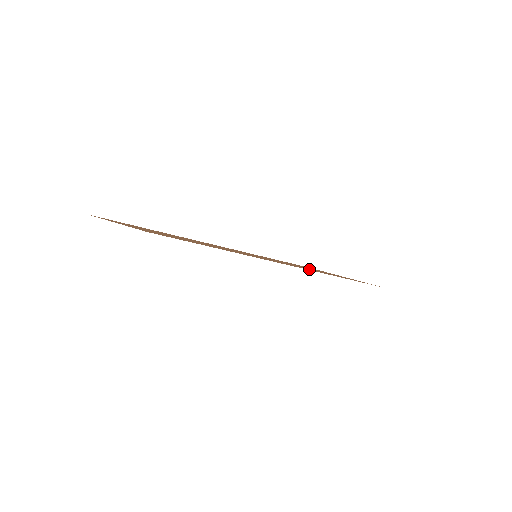
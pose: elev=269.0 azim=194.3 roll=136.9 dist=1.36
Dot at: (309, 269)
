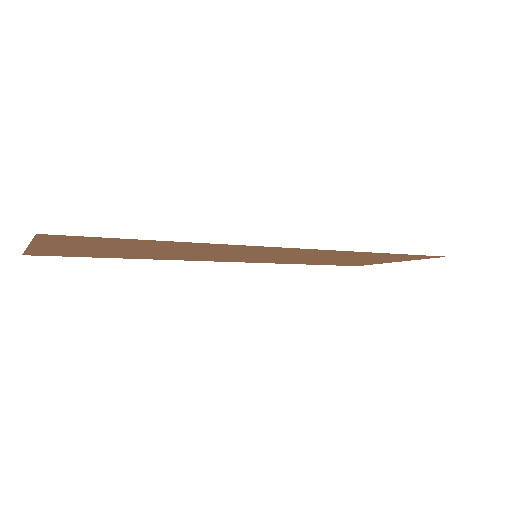
Dot at: (331, 254)
